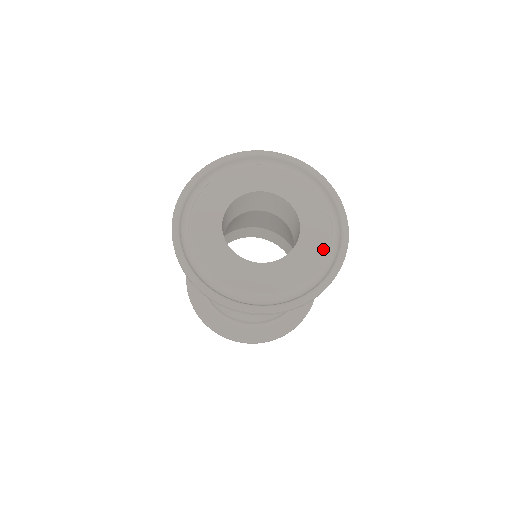
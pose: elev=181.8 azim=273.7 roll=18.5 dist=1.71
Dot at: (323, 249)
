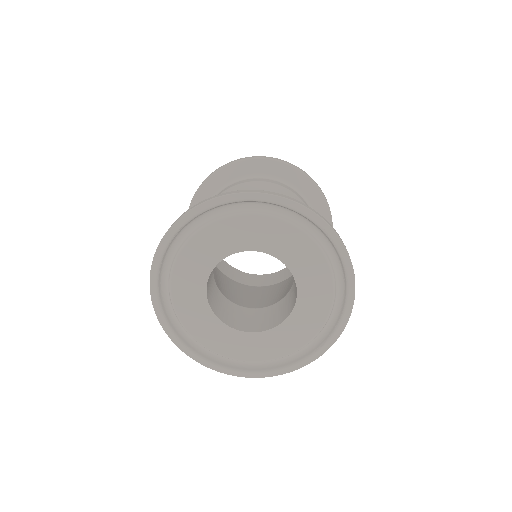
Dot at: (321, 319)
